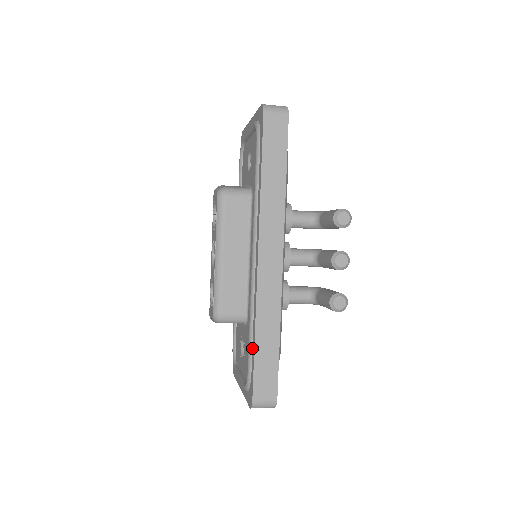
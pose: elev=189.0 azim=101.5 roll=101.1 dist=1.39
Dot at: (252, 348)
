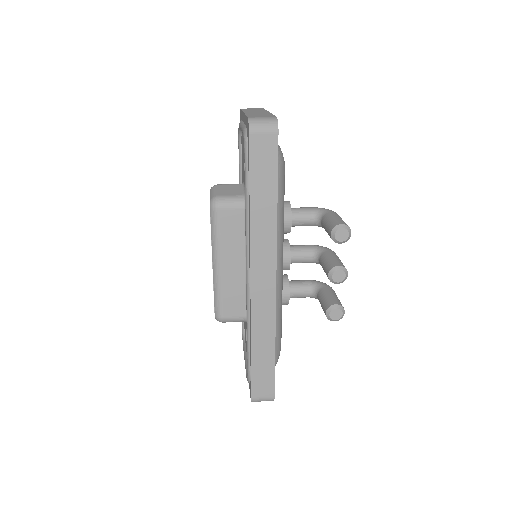
Dot at: (250, 355)
